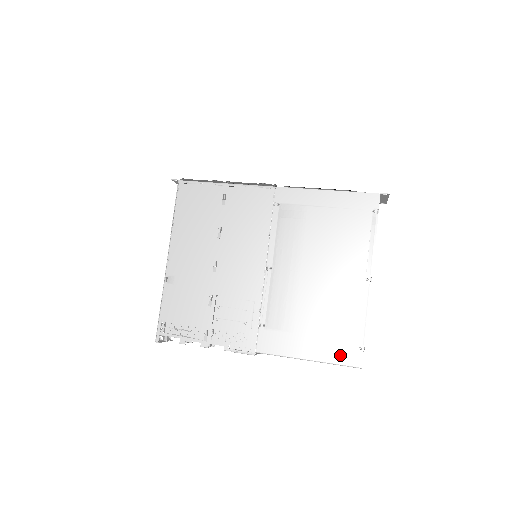
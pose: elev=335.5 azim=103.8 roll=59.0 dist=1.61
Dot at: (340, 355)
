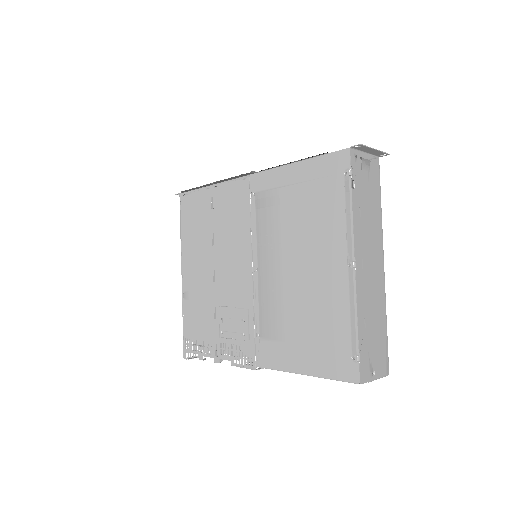
Dot at: (333, 367)
